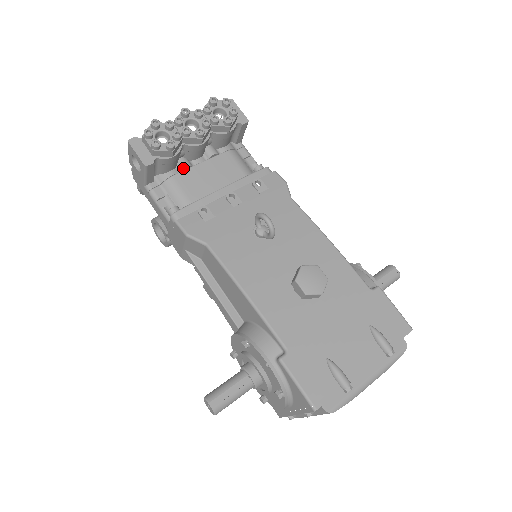
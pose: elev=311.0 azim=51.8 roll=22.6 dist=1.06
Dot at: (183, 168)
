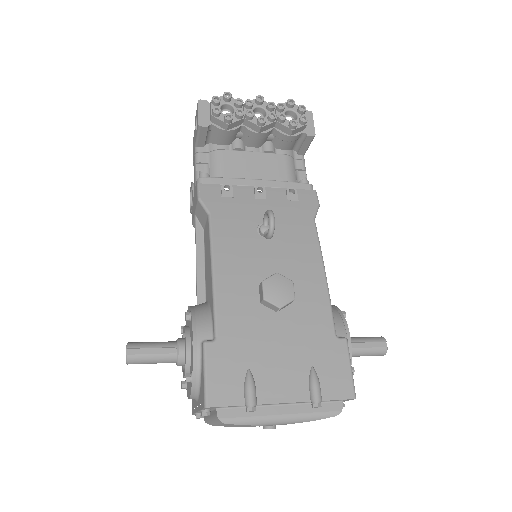
Dot at: (235, 148)
